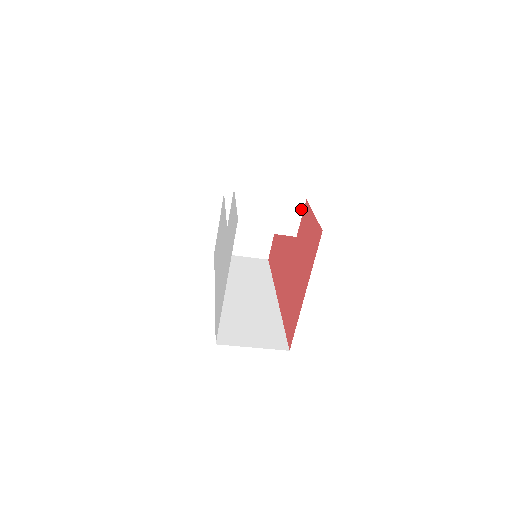
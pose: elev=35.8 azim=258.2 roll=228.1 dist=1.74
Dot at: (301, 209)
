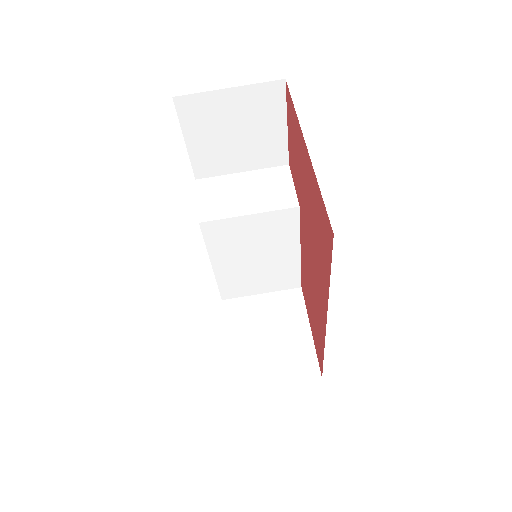
Dot at: (288, 176)
